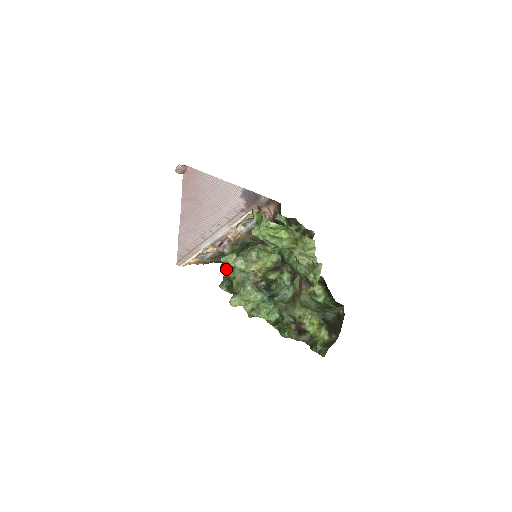
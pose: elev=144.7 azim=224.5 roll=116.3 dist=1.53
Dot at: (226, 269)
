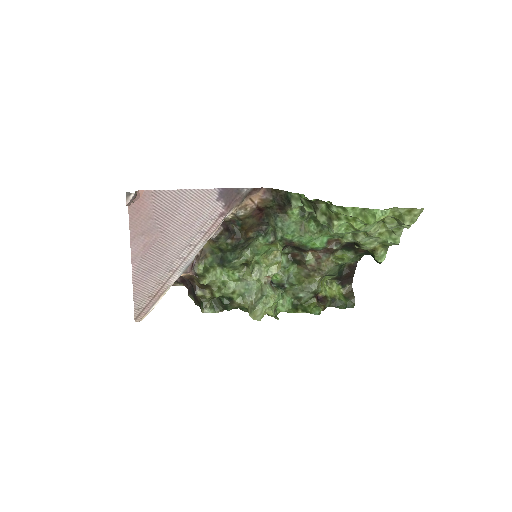
Dot at: (205, 290)
